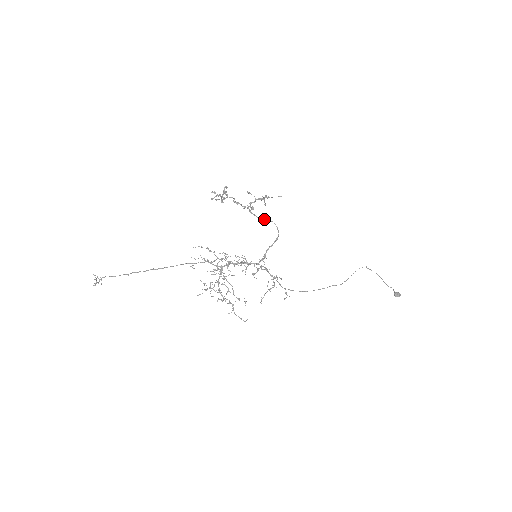
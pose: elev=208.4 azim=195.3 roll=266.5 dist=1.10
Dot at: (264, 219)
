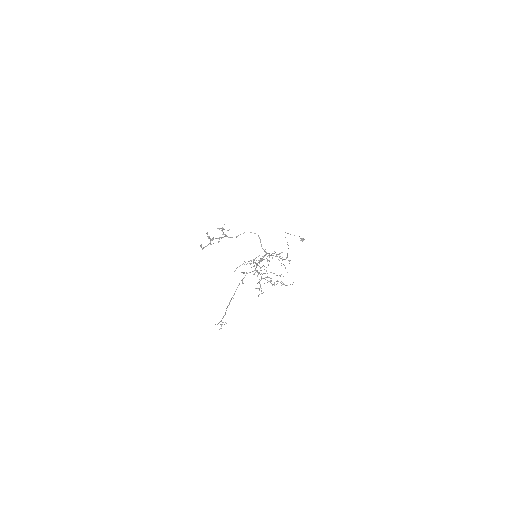
Dot at: occluded
